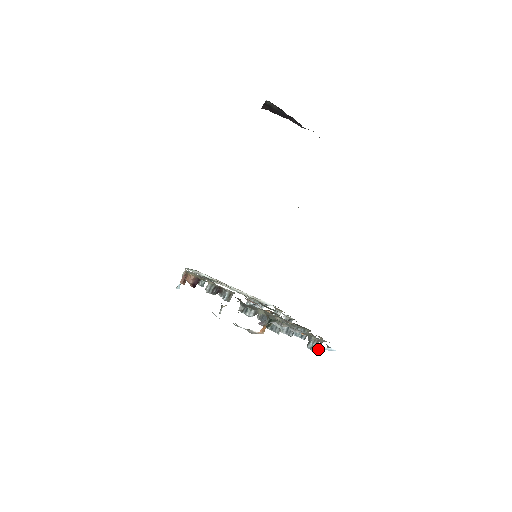
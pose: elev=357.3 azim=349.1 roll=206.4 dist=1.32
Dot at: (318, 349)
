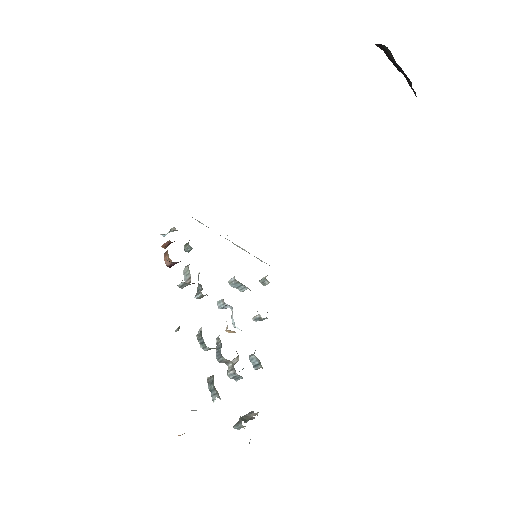
Dot at: occluded
